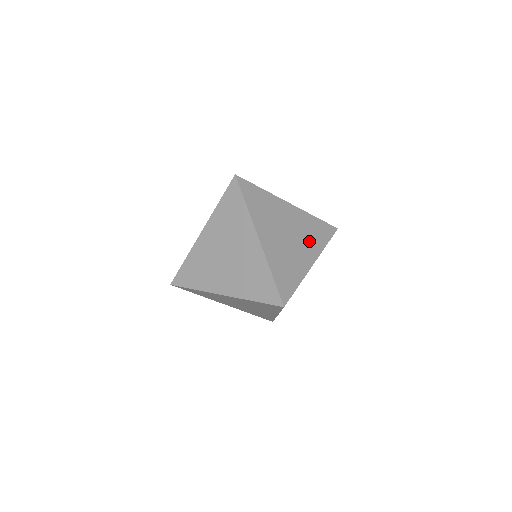
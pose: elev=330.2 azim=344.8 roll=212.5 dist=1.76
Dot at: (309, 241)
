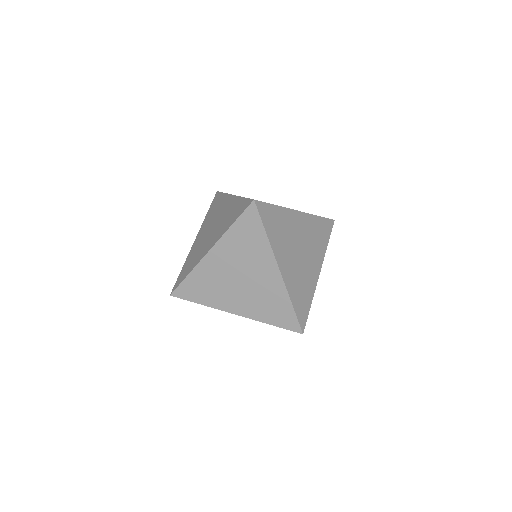
Dot at: occluded
